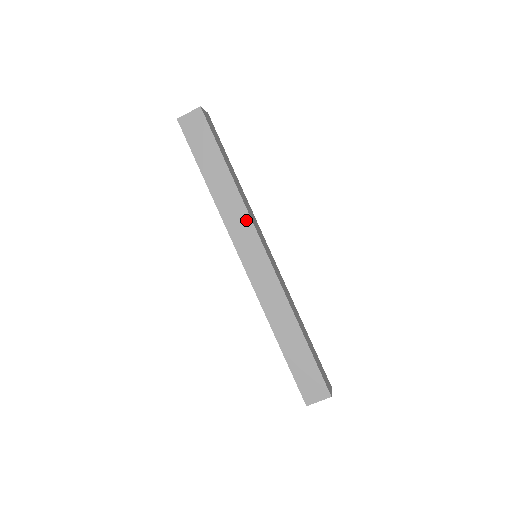
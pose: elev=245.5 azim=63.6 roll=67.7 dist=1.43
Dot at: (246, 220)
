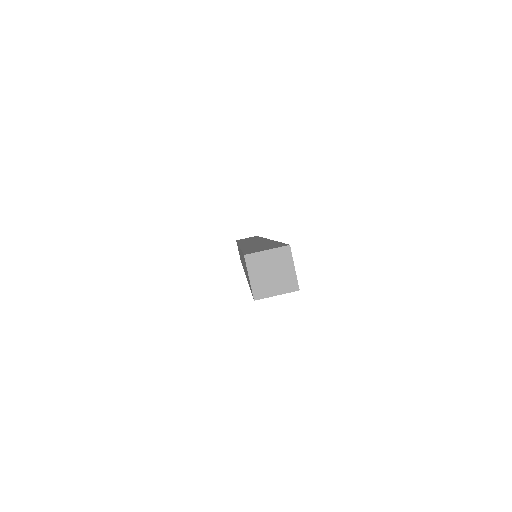
Dot at: occluded
